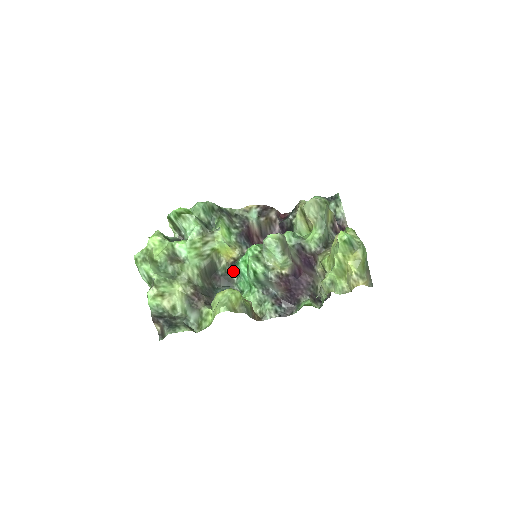
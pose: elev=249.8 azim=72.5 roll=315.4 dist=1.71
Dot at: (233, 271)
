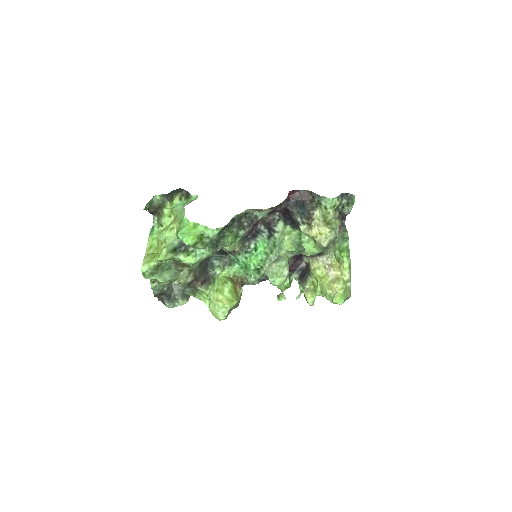
Dot at: occluded
